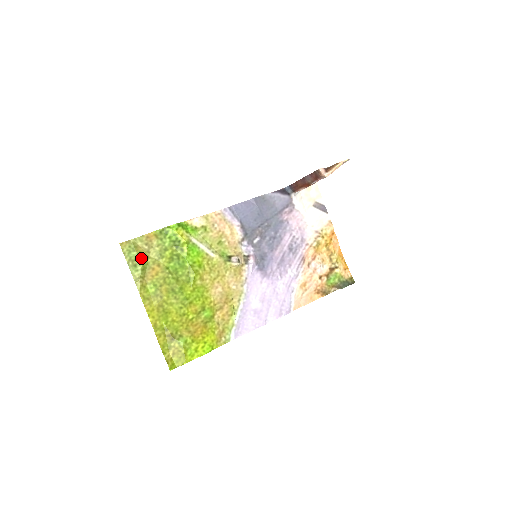
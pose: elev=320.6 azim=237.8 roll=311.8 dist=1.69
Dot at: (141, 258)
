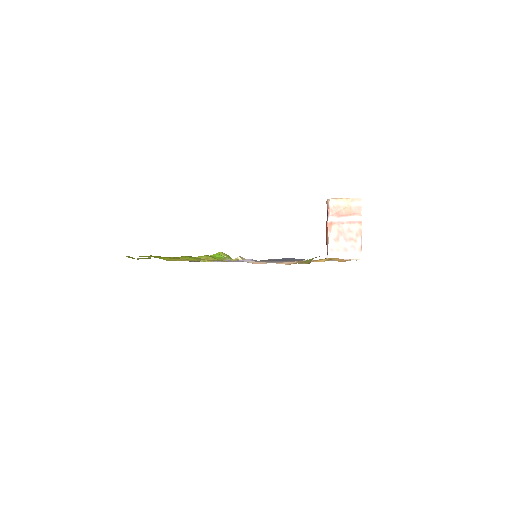
Dot at: occluded
